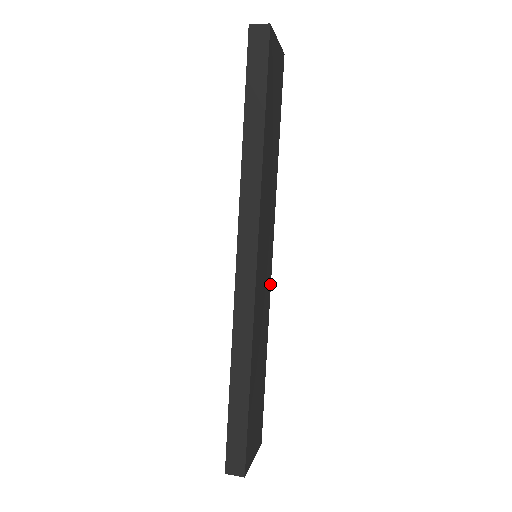
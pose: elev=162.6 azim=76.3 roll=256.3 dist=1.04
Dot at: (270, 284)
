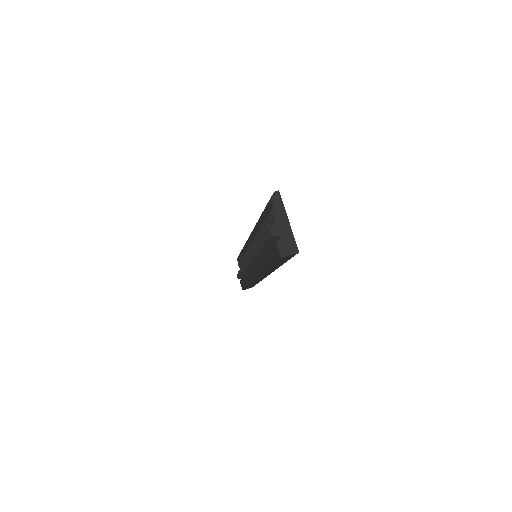
Dot at: occluded
